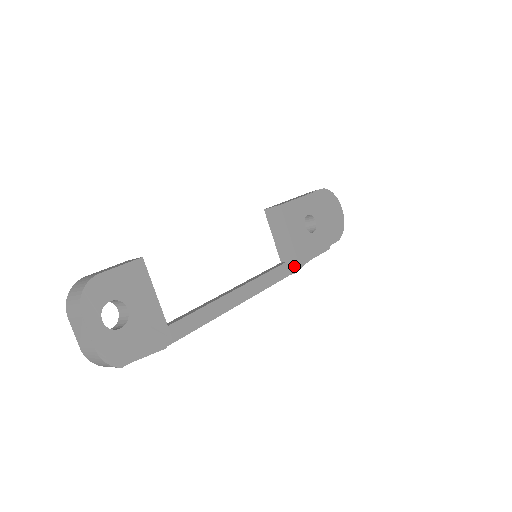
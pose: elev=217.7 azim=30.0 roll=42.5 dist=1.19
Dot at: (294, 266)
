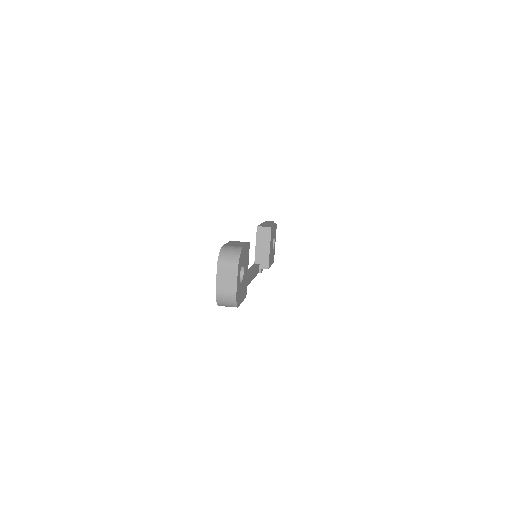
Dot at: (264, 268)
